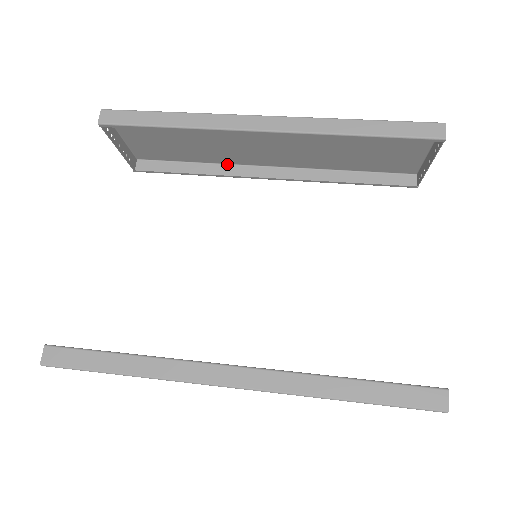
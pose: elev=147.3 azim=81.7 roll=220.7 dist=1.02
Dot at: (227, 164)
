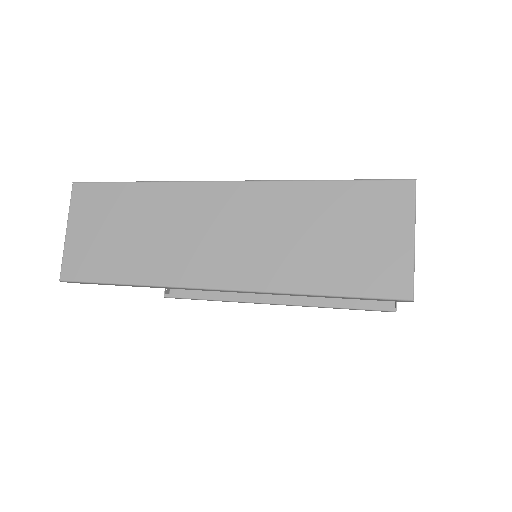
Dot at: (239, 302)
